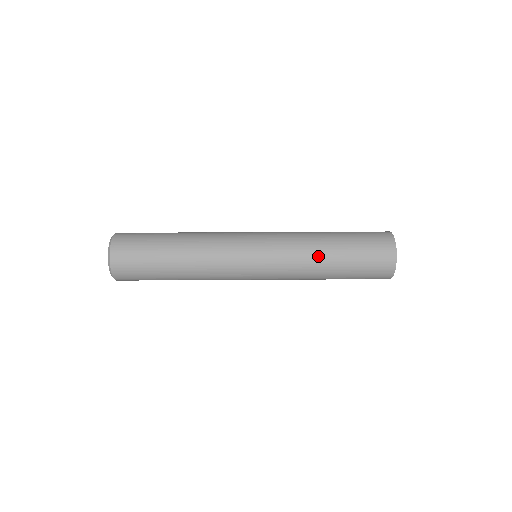
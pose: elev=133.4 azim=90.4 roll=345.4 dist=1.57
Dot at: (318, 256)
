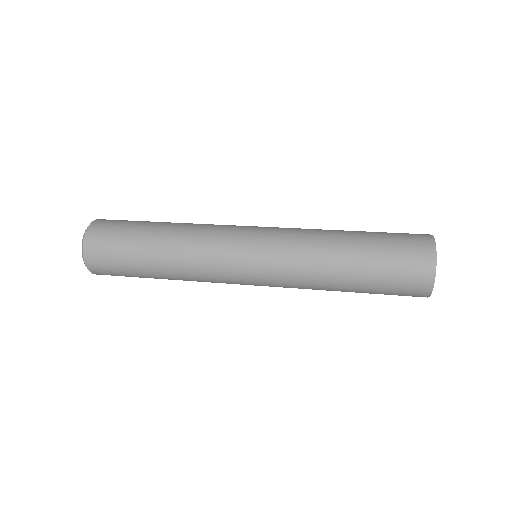
Dot at: (329, 260)
